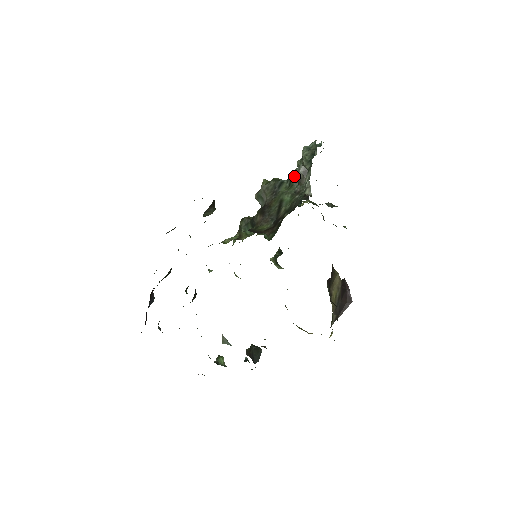
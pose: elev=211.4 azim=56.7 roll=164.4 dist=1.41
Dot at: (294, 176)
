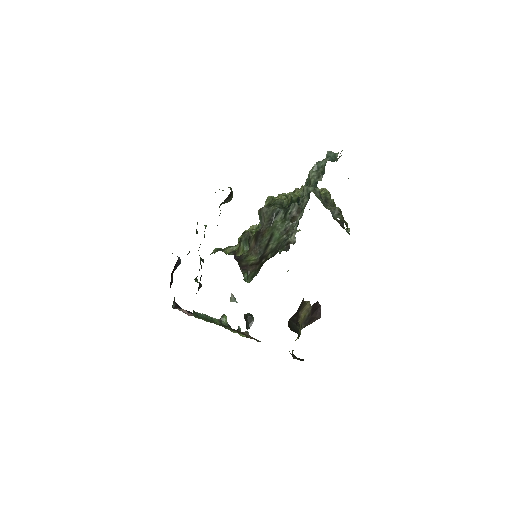
Dot at: (288, 212)
